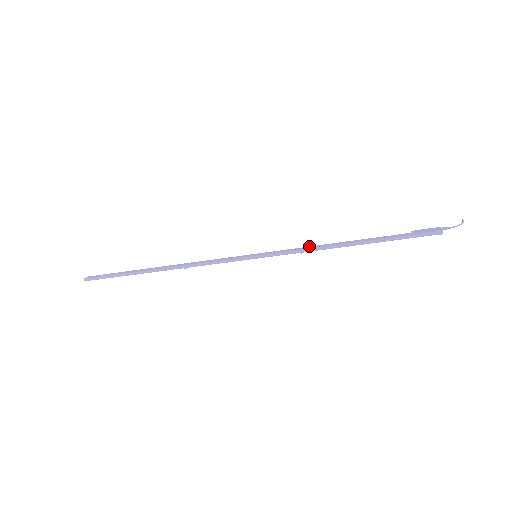
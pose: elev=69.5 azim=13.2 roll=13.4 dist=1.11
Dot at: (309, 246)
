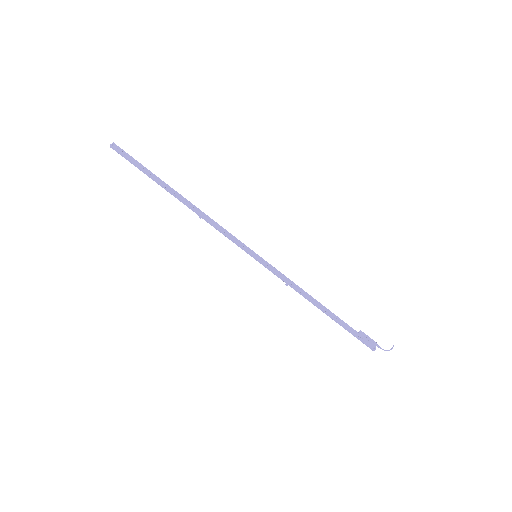
Dot at: occluded
